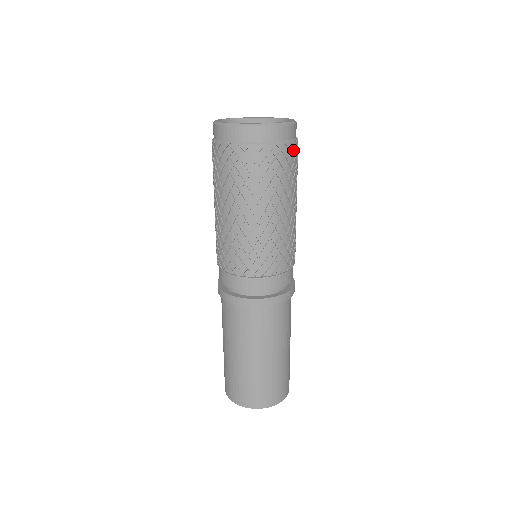
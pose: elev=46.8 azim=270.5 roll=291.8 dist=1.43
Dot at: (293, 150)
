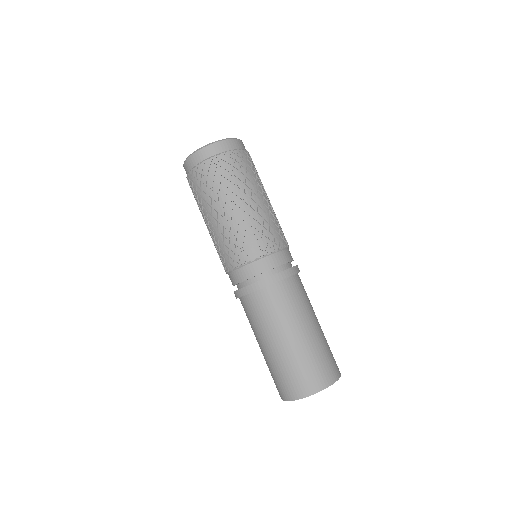
Dot at: (247, 156)
